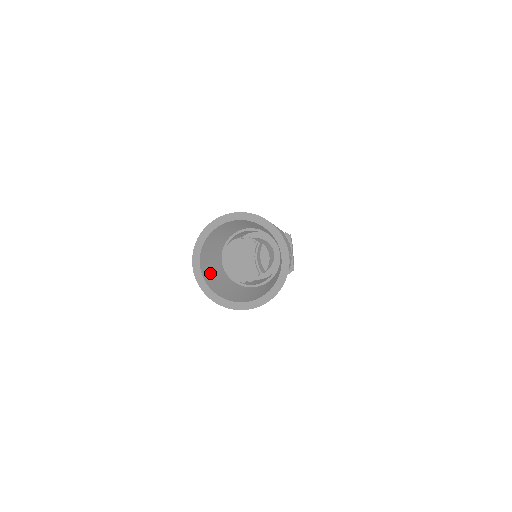
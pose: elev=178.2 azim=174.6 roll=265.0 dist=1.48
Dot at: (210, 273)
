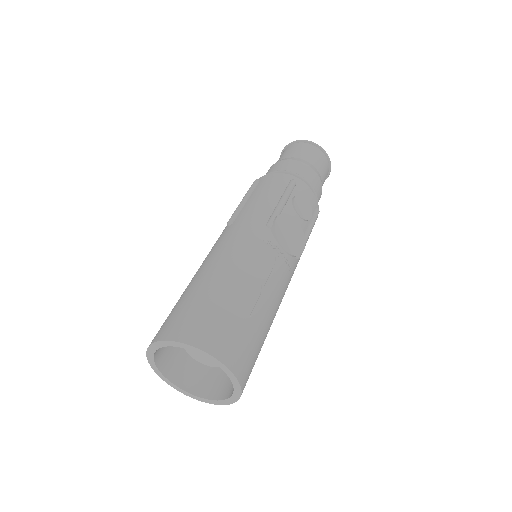
Dot at: (192, 360)
